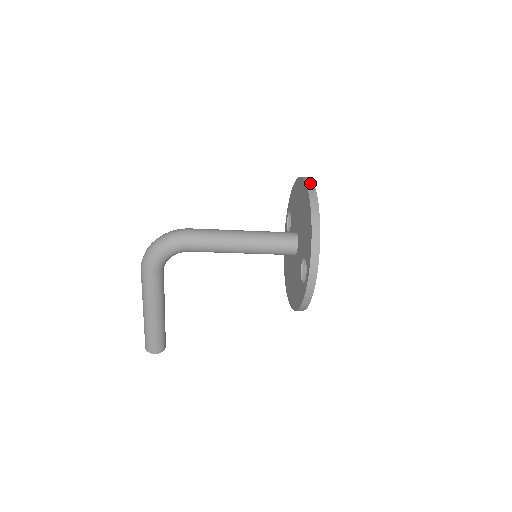
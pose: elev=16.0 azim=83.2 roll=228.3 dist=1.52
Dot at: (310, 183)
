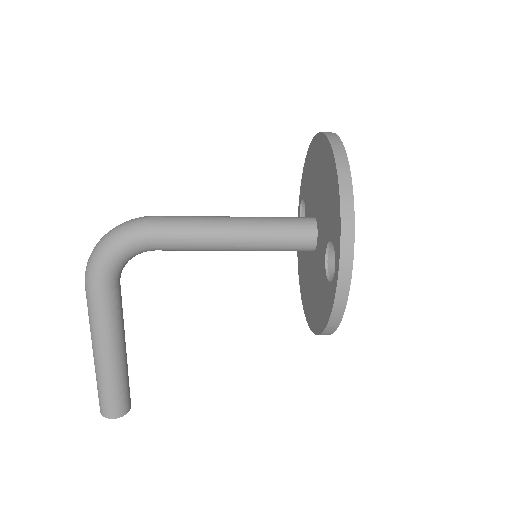
Dot at: (330, 133)
